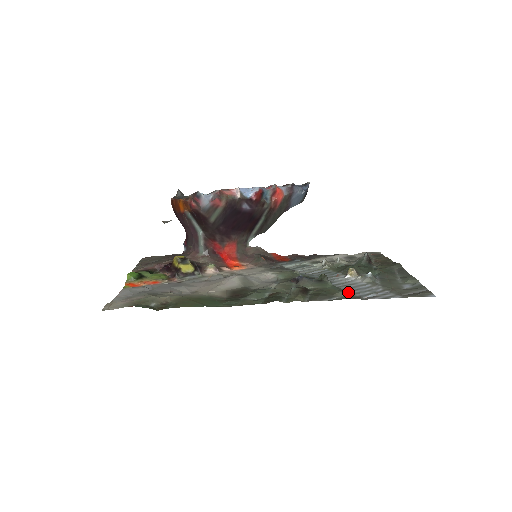
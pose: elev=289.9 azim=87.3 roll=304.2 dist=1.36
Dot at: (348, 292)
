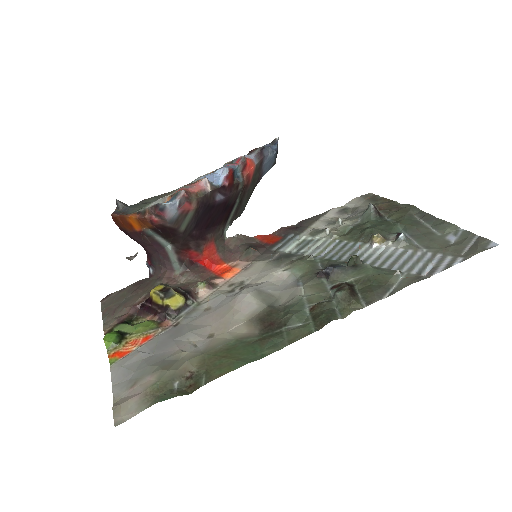
Dot at: (401, 273)
